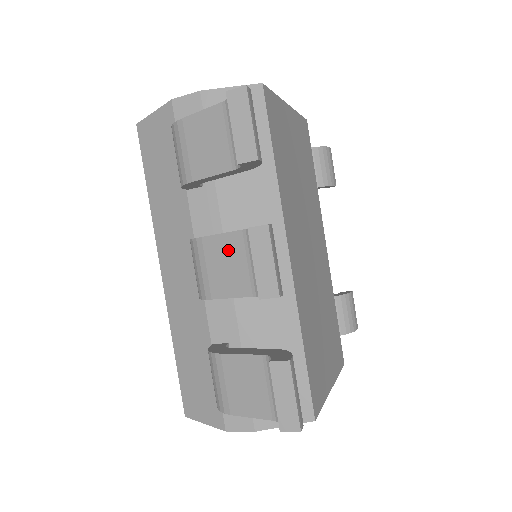
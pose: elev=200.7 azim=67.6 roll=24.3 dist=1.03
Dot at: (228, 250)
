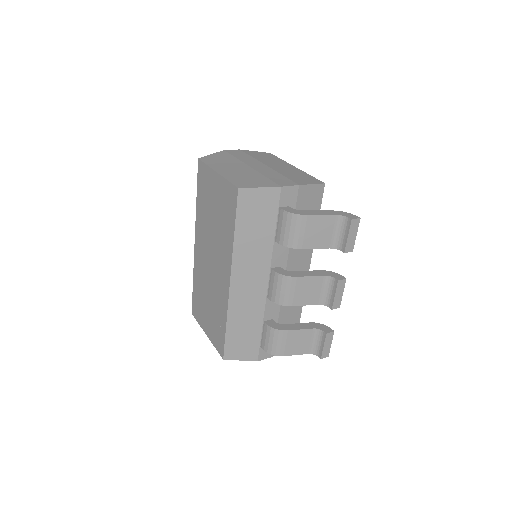
Dot at: (312, 284)
